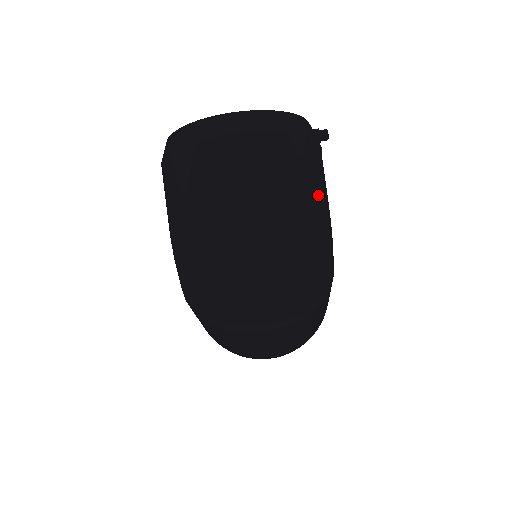
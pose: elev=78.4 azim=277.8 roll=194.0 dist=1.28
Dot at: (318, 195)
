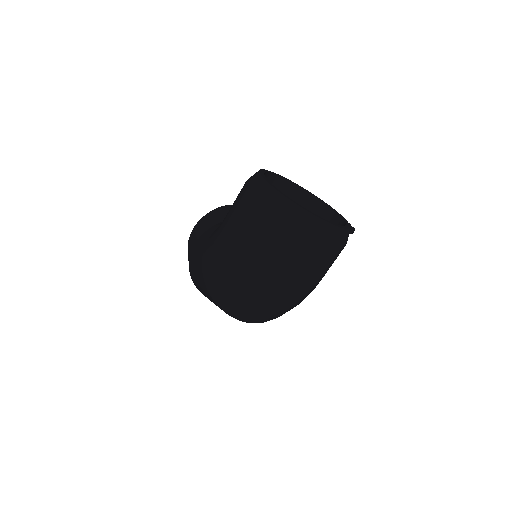
Dot at: occluded
